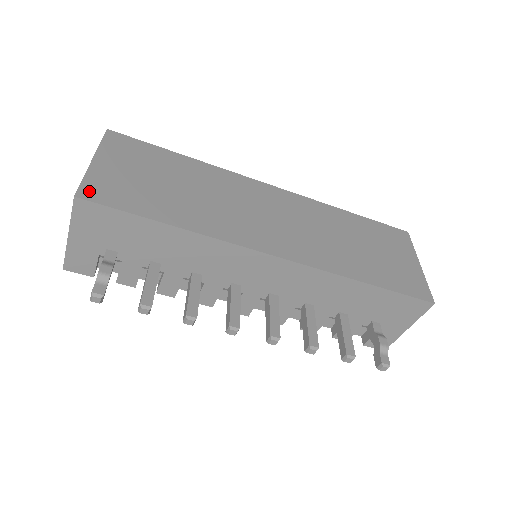
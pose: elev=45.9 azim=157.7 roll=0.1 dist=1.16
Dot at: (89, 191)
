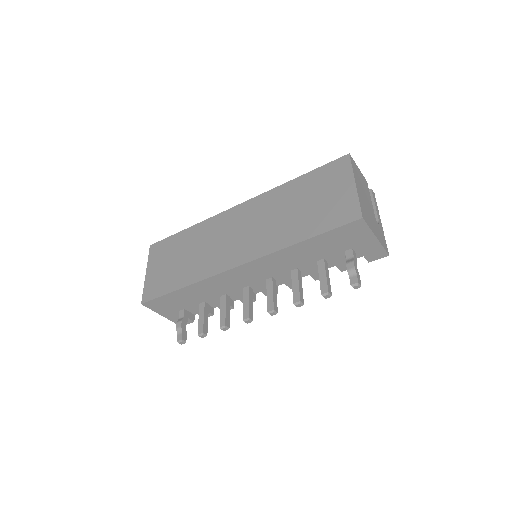
Dot at: (146, 296)
